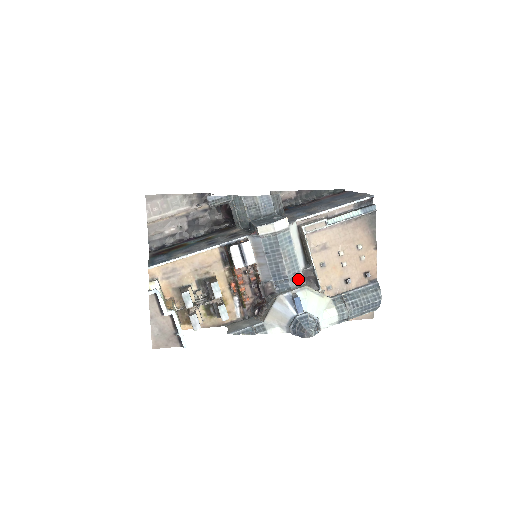
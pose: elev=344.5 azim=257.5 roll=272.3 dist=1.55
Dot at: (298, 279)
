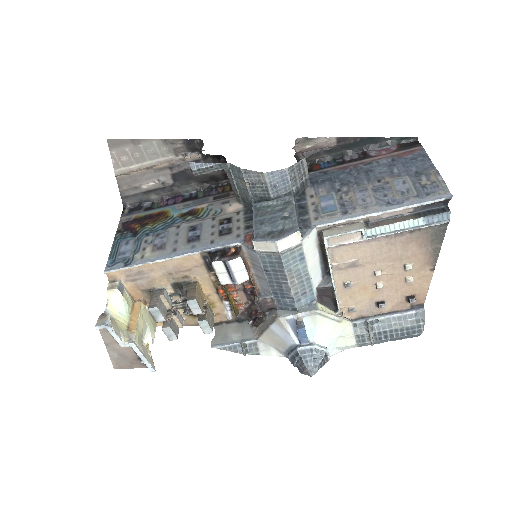
Dot at: (309, 298)
